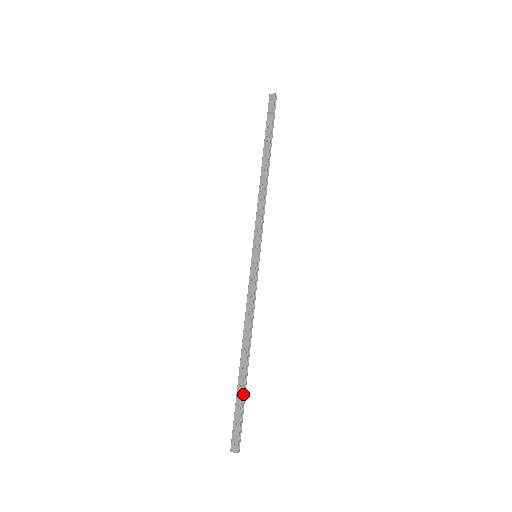
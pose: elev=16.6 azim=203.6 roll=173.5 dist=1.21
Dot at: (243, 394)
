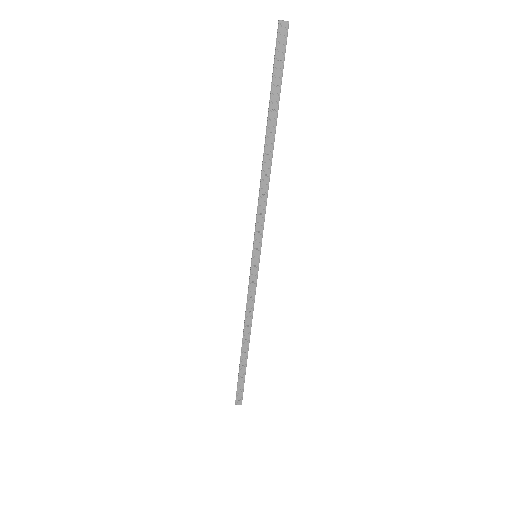
Dot at: occluded
